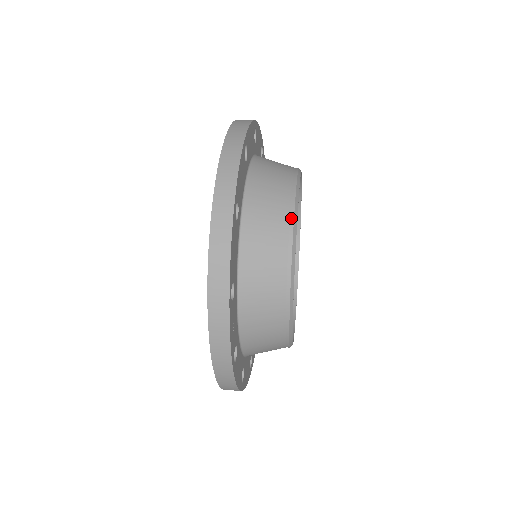
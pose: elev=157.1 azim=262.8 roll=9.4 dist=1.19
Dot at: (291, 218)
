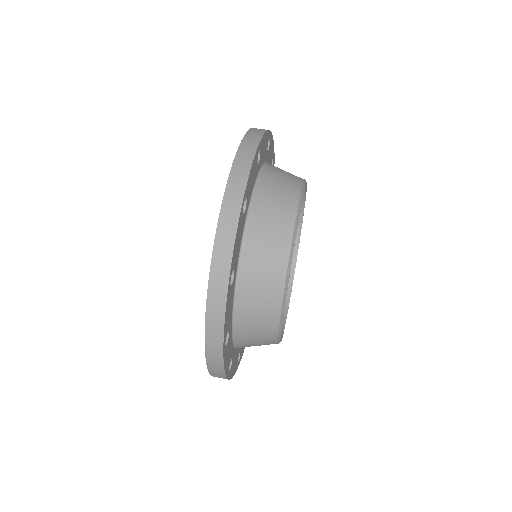
Dot at: (278, 316)
